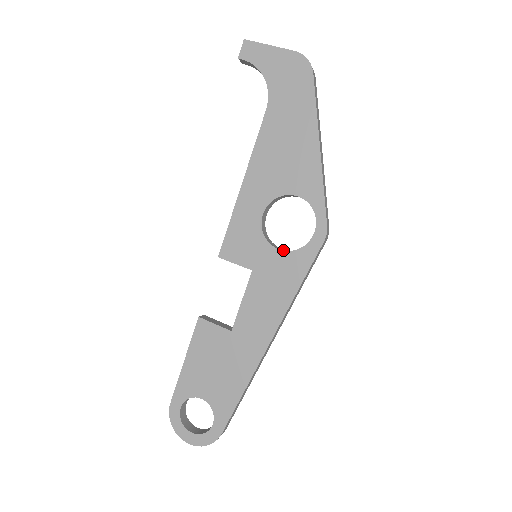
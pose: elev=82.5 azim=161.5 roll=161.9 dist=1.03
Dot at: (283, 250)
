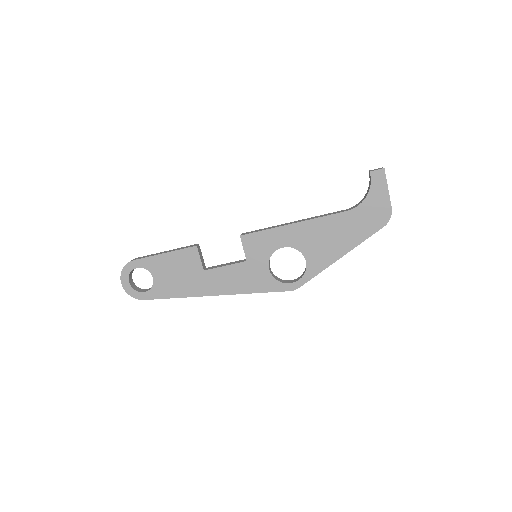
Dot at: (270, 272)
